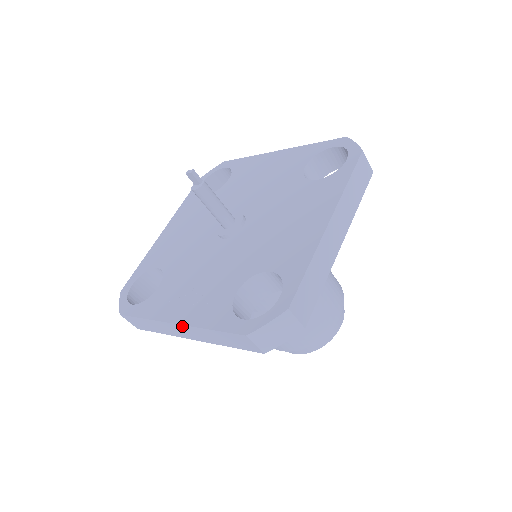
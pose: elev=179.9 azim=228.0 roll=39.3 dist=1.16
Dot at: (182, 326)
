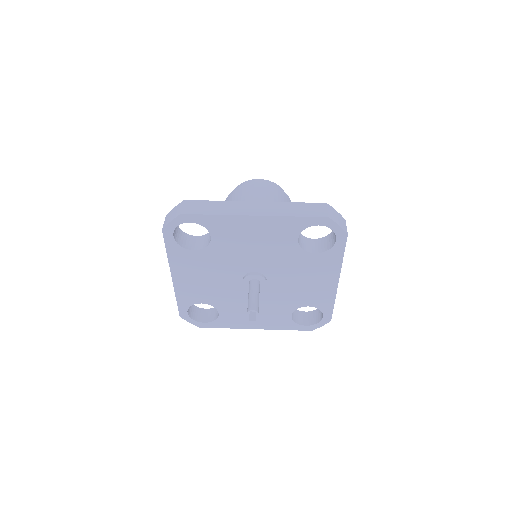
Dot at: (261, 328)
